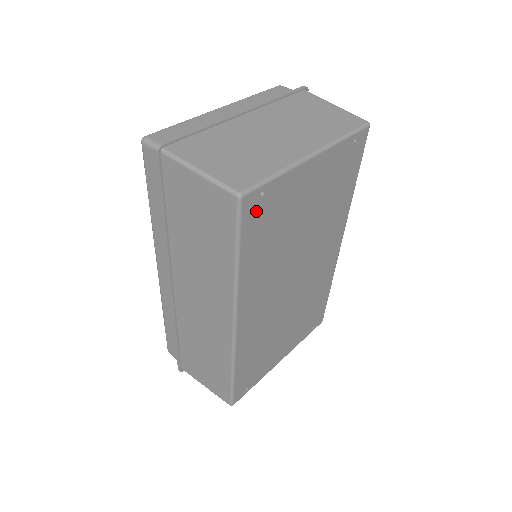
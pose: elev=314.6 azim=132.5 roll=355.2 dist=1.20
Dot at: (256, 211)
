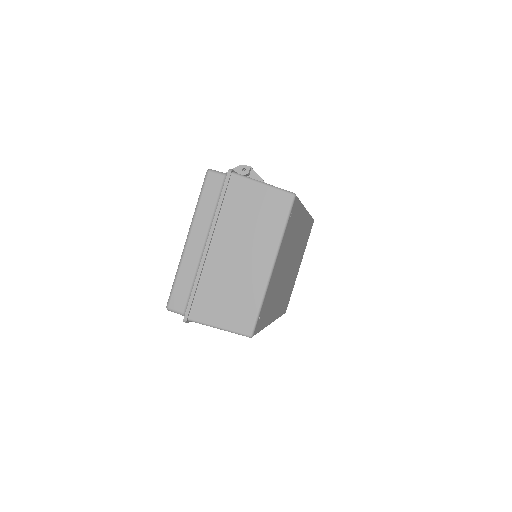
Dot at: (260, 321)
